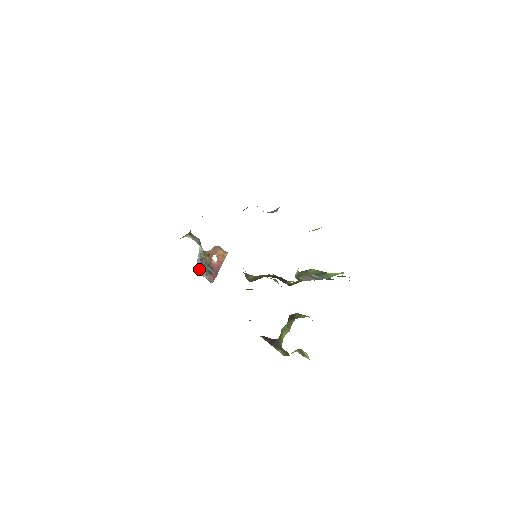
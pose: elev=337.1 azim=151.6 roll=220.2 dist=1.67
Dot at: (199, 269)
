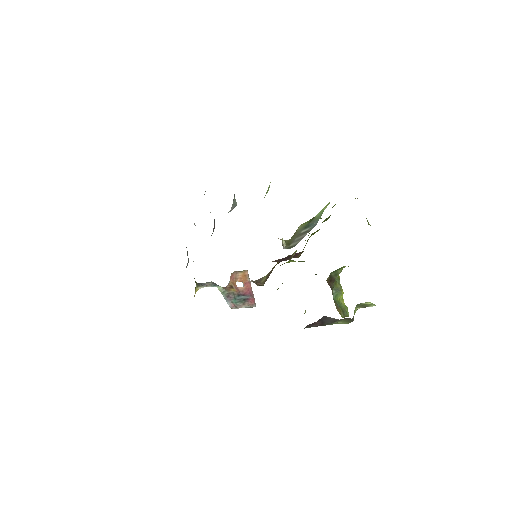
Dot at: (233, 306)
